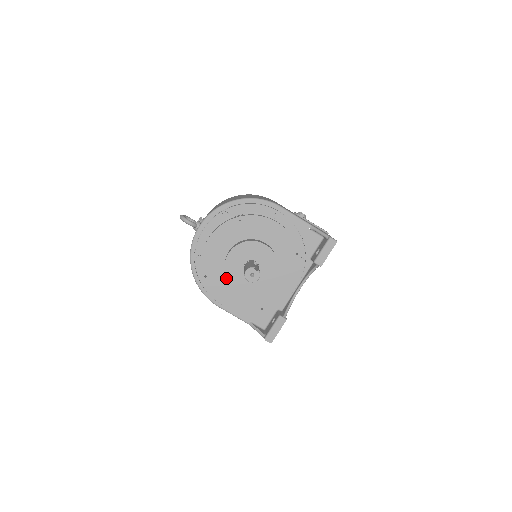
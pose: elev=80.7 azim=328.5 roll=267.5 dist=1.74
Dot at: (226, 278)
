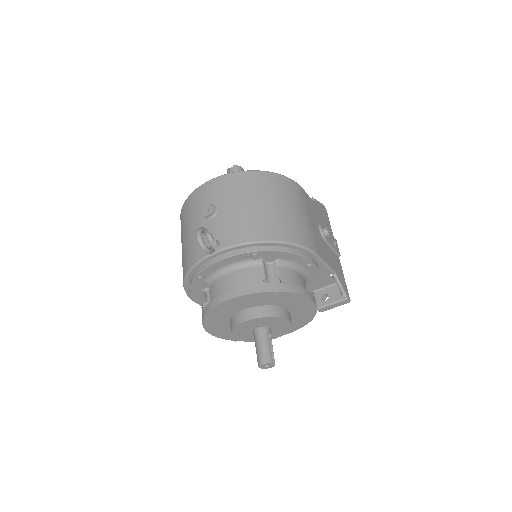
Dot at: (228, 322)
